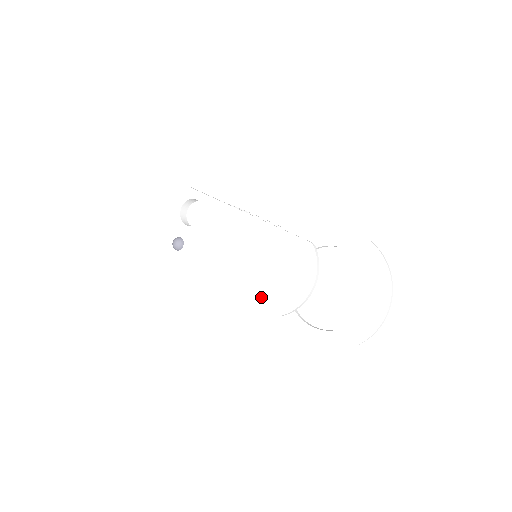
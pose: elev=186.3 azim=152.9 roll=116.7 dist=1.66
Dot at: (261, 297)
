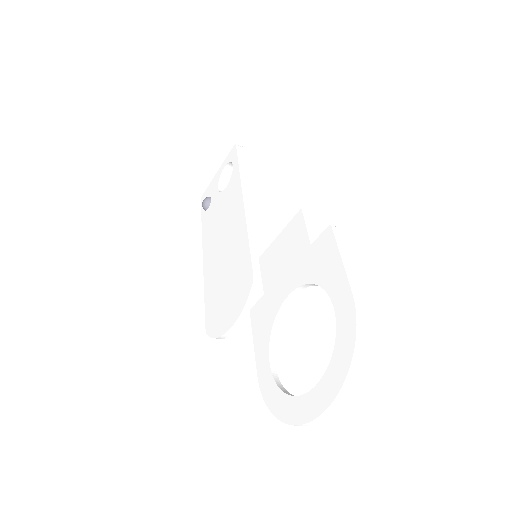
Dot at: (209, 303)
